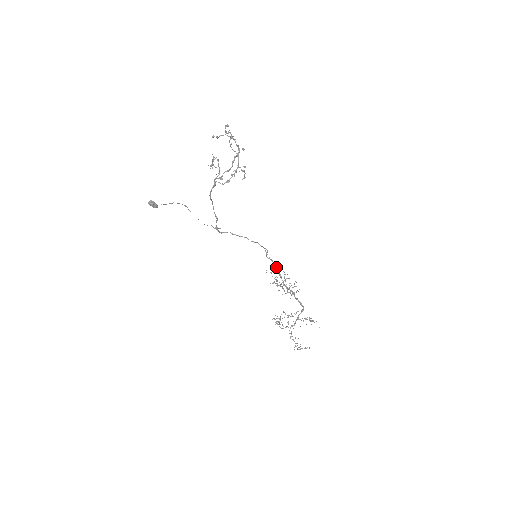
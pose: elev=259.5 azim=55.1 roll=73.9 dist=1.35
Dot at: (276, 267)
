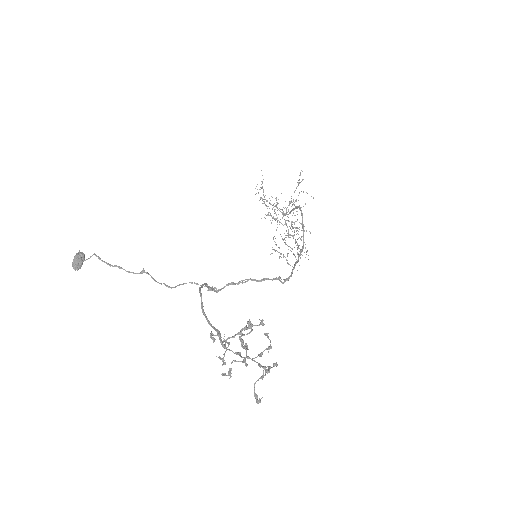
Dot at: occluded
